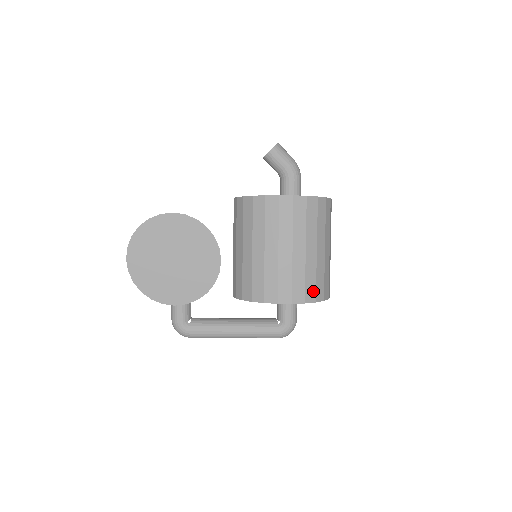
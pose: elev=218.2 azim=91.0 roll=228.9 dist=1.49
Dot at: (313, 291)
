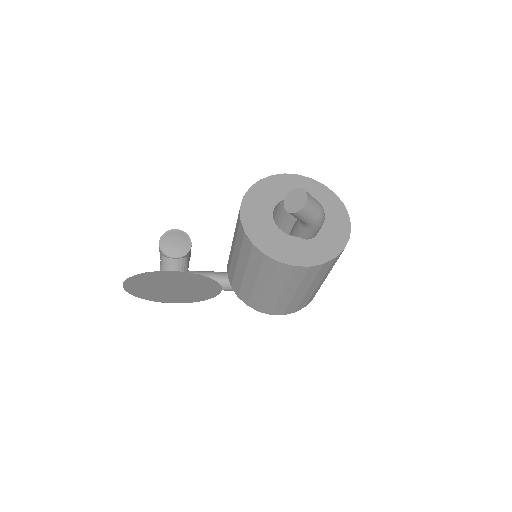
Dot at: (305, 304)
